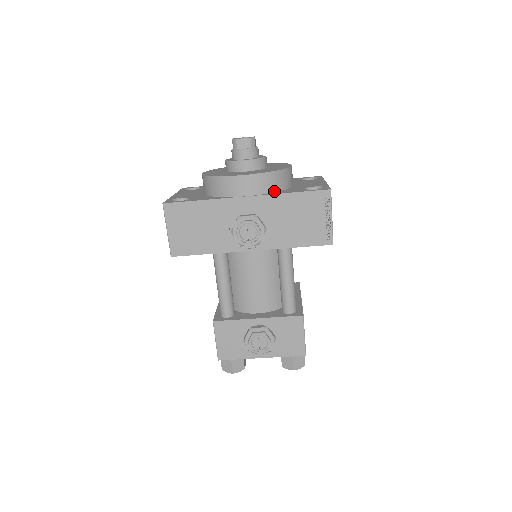
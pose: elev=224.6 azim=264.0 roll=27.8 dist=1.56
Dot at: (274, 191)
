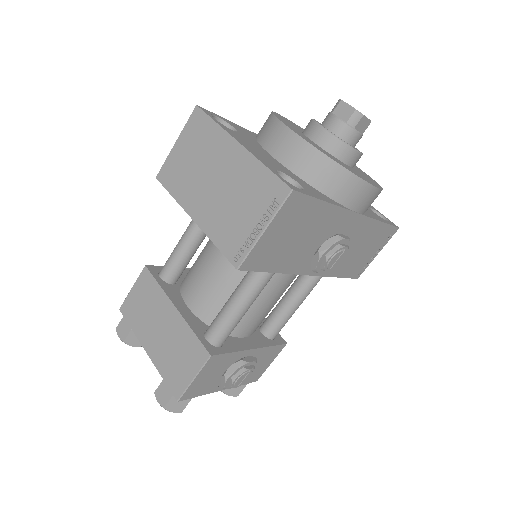
Dot at: occluded
